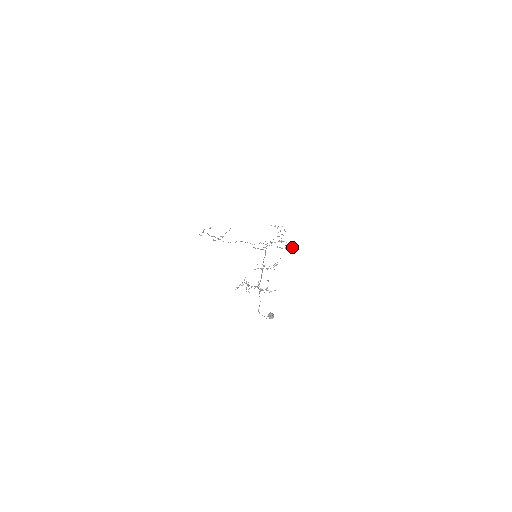
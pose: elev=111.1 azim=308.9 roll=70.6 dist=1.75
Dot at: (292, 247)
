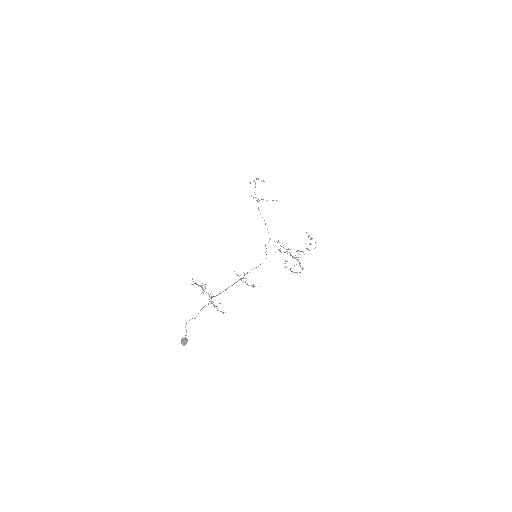
Dot at: (299, 272)
